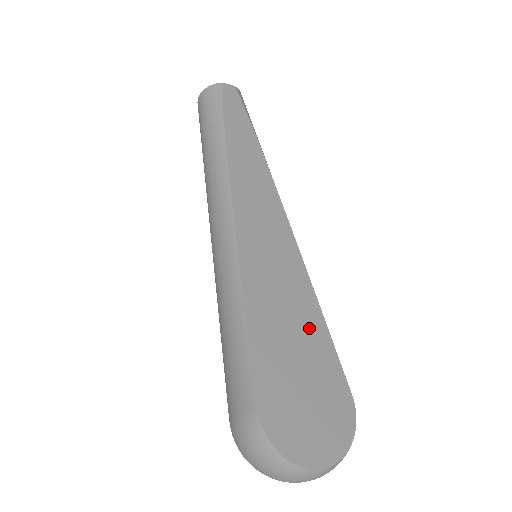
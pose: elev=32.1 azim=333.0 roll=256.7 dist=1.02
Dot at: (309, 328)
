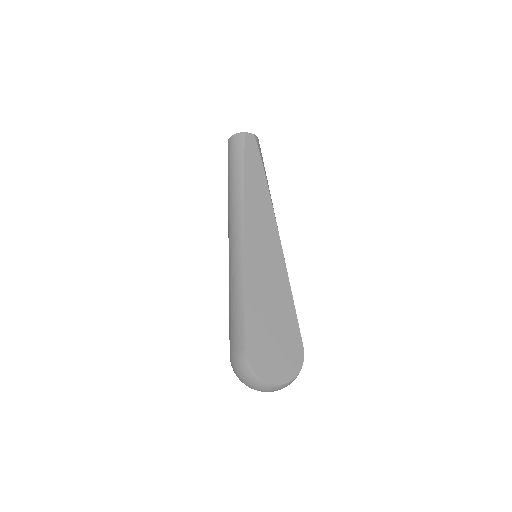
Dot at: (283, 305)
